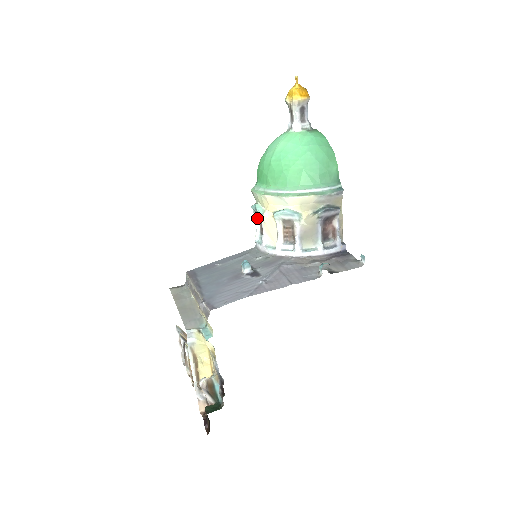
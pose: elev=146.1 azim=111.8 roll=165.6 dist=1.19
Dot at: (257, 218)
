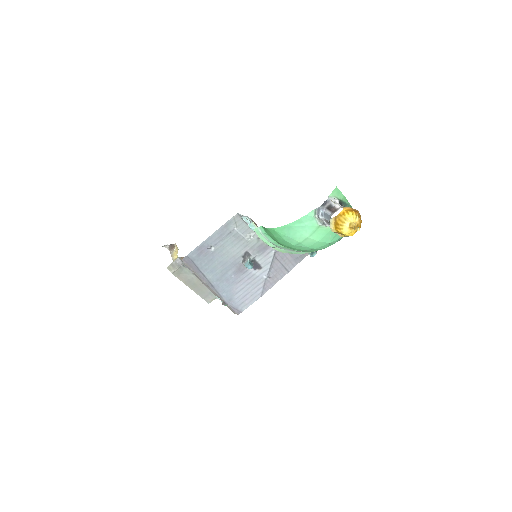
Dot at: occluded
